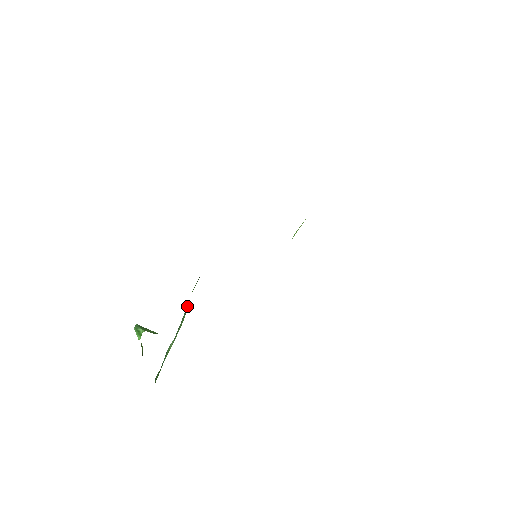
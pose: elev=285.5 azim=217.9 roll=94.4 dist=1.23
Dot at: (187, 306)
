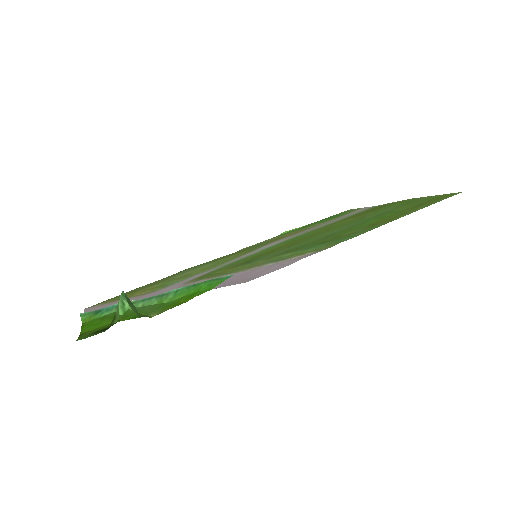
Dot at: (178, 289)
